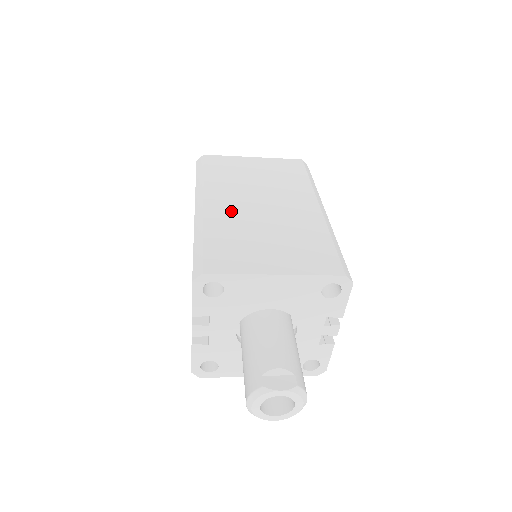
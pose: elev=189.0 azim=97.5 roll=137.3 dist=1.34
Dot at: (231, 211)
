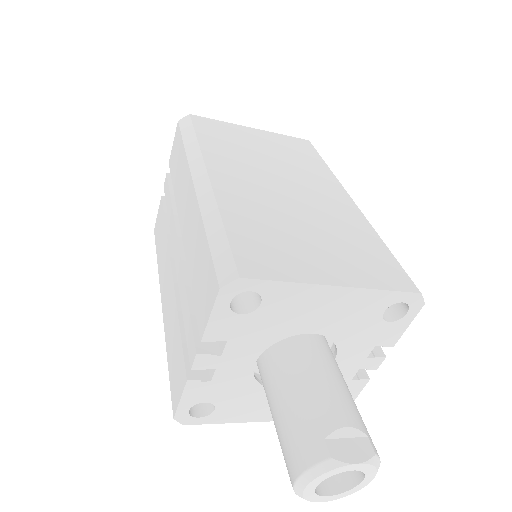
Dot at: (248, 191)
